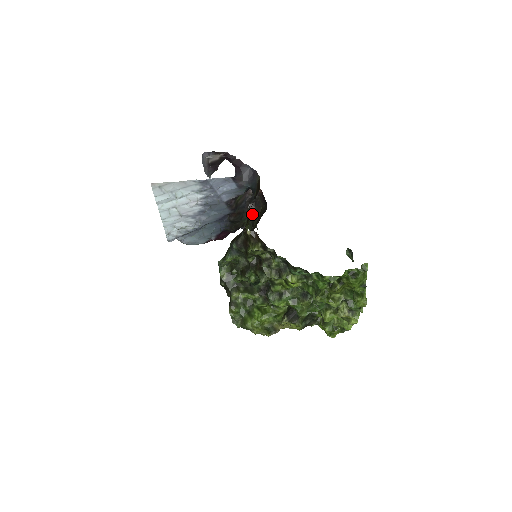
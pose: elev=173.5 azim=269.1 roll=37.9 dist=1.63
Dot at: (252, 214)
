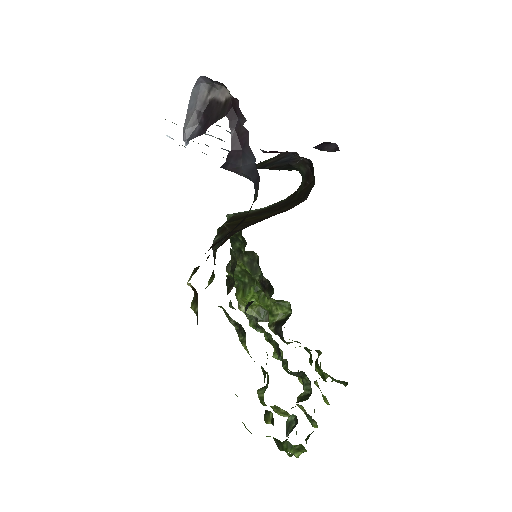
Dot at: (303, 172)
